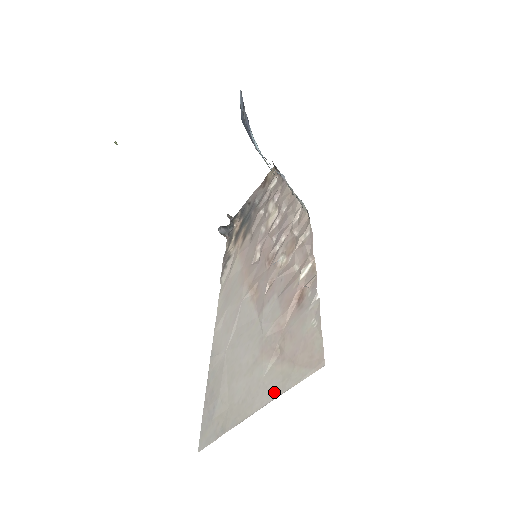
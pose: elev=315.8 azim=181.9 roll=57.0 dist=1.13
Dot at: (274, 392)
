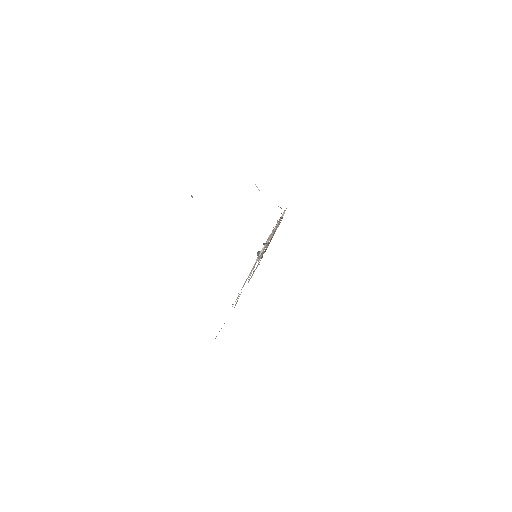
Dot at: occluded
